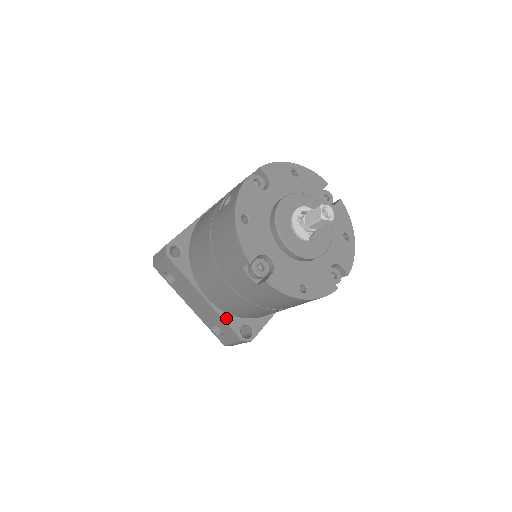
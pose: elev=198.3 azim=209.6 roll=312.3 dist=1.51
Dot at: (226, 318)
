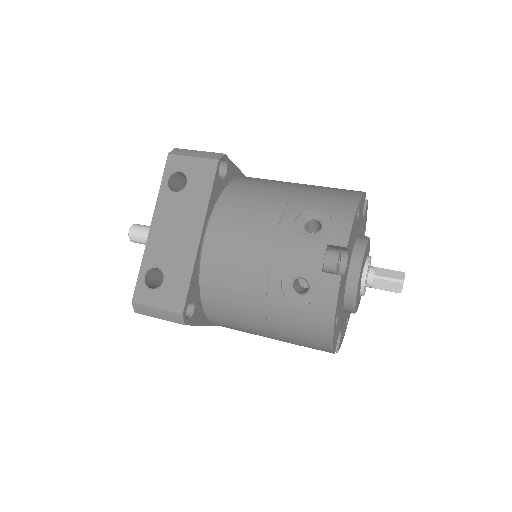
Dot at: occluded
